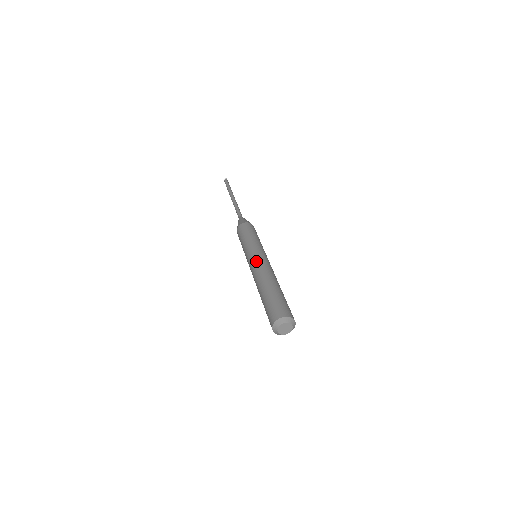
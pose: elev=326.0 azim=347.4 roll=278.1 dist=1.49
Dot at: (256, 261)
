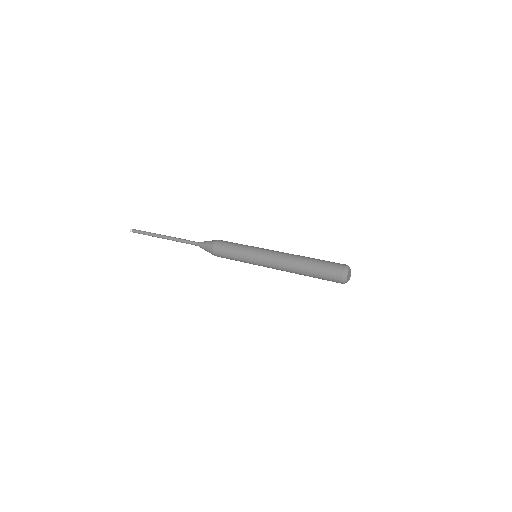
Dot at: (272, 252)
